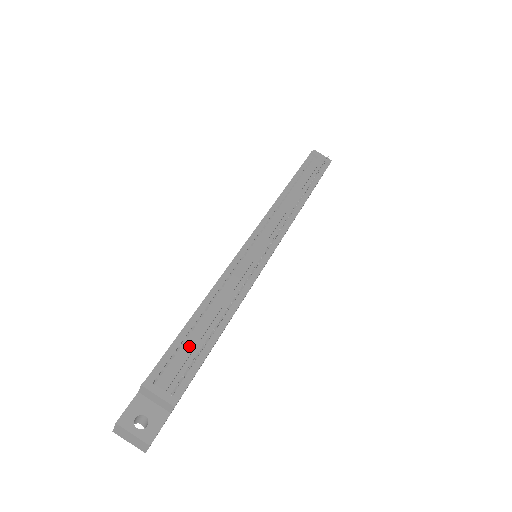
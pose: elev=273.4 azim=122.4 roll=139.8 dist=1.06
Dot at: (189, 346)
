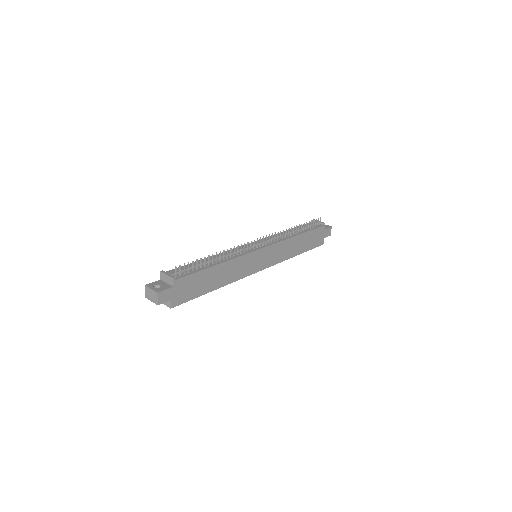
Dot at: (191, 265)
